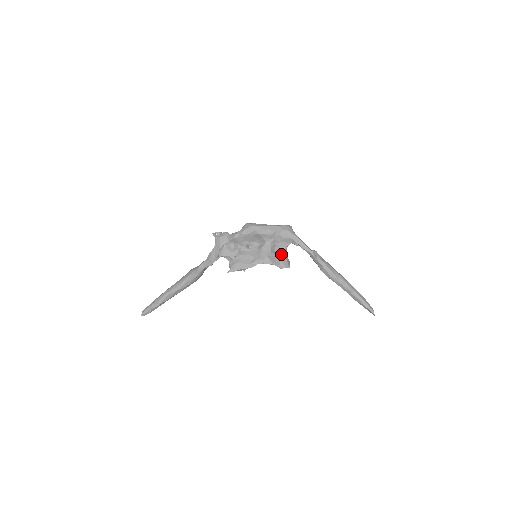
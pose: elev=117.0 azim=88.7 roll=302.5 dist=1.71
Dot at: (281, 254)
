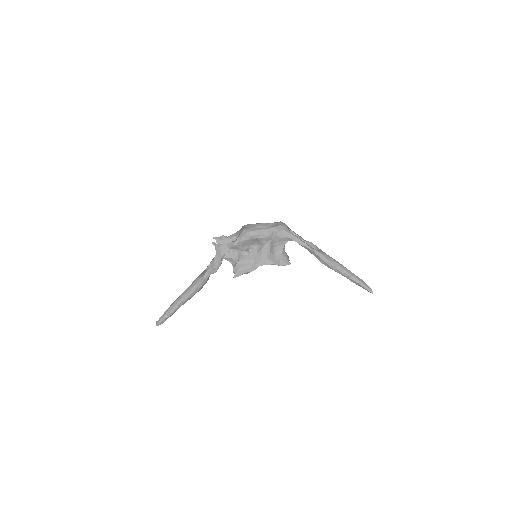
Dot at: (280, 253)
